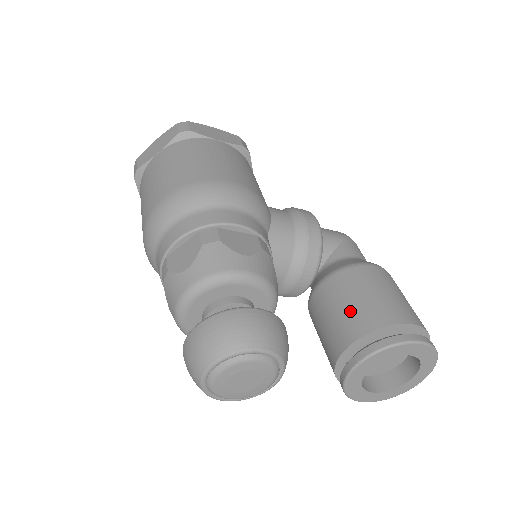
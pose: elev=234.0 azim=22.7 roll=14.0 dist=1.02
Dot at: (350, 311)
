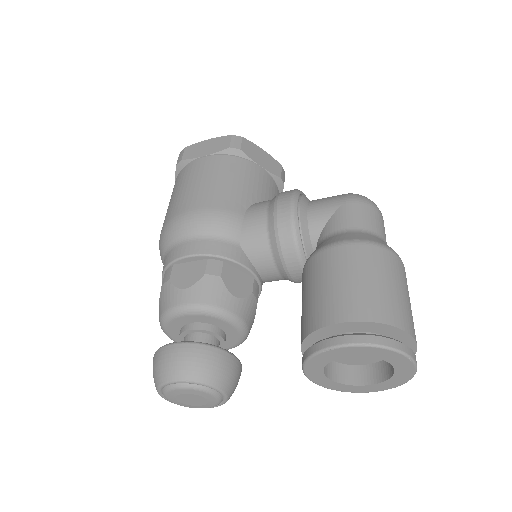
Dot at: (303, 310)
